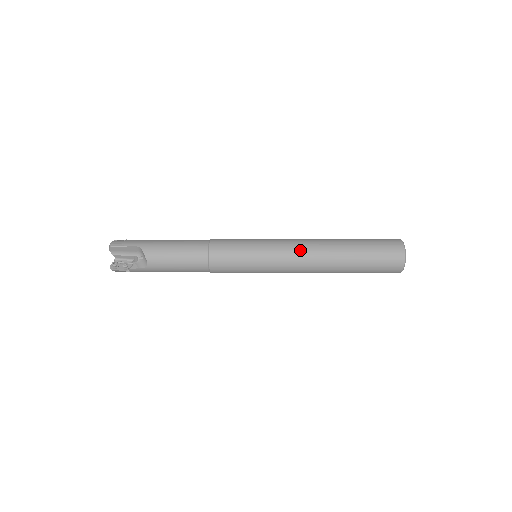
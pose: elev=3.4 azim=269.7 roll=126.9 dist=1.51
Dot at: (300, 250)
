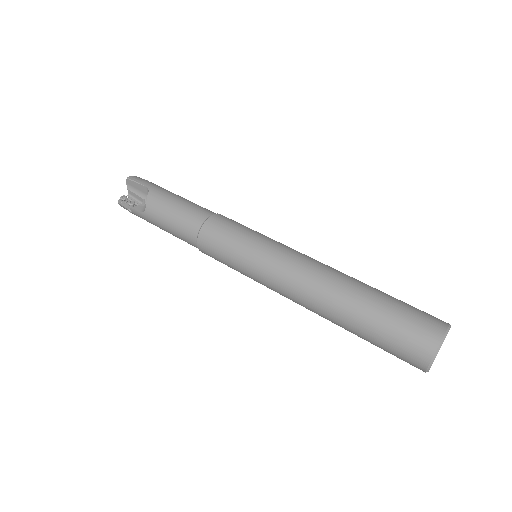
Dot at: (300, 268)
